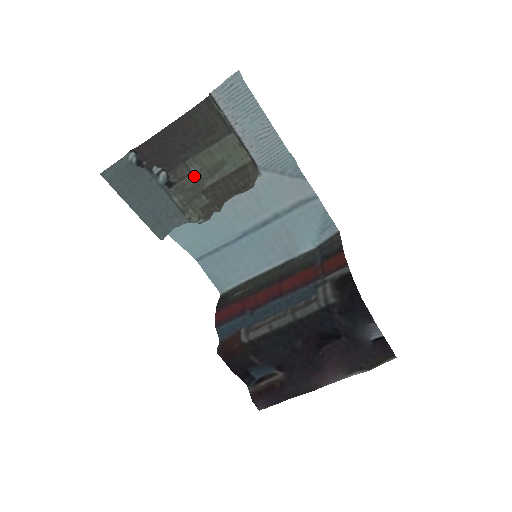
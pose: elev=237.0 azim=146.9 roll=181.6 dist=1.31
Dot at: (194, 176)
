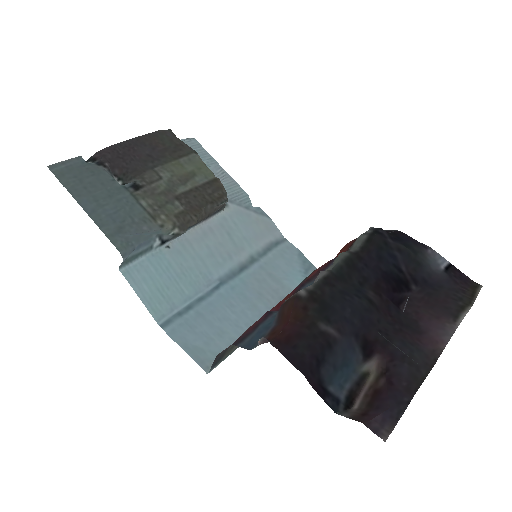
Dot at: (164, 182)
